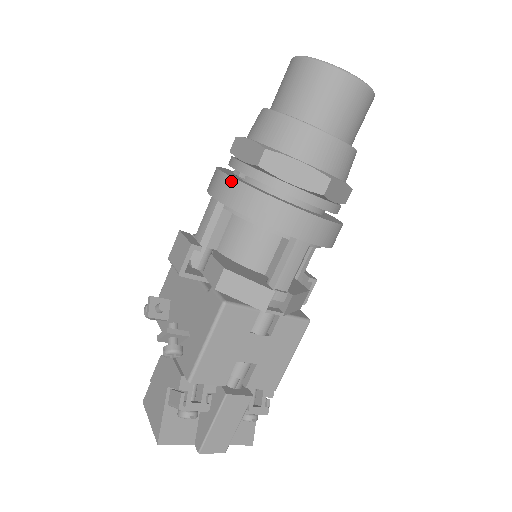
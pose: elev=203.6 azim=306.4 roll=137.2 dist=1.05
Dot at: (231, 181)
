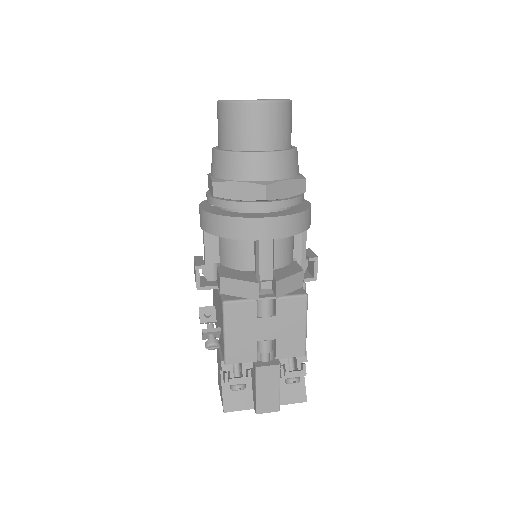
Dot at: (203, 213)
